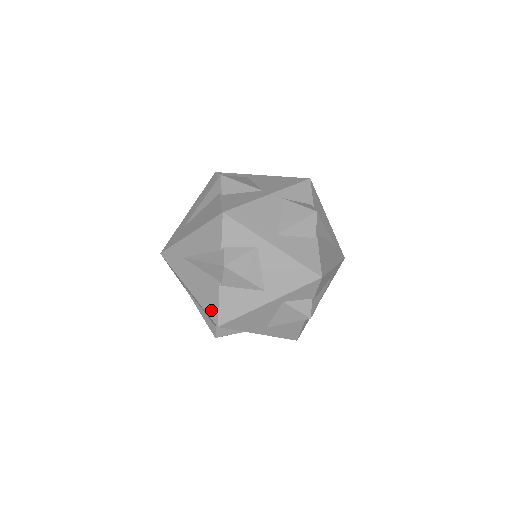
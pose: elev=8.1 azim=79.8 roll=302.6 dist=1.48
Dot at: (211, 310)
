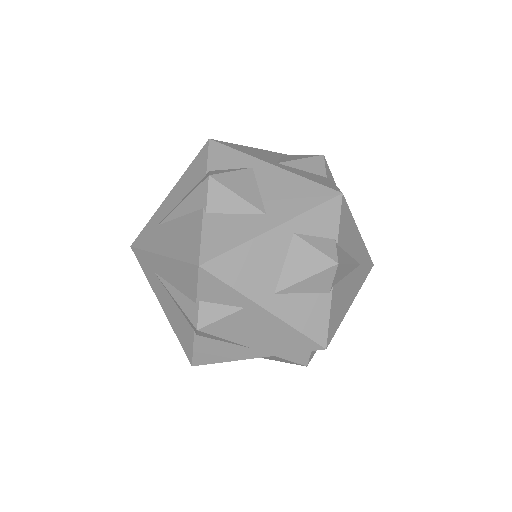
Dot at: (190, 252)
